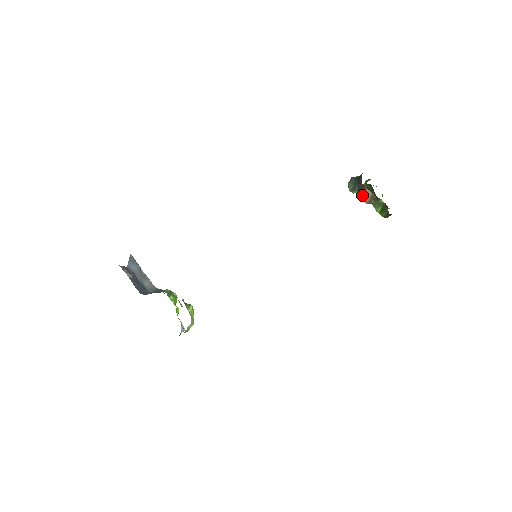
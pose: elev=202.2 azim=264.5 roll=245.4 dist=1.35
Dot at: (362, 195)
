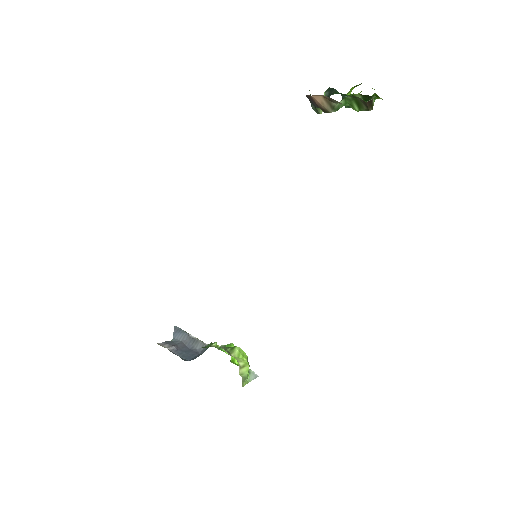
Dot at: (319, 107)
